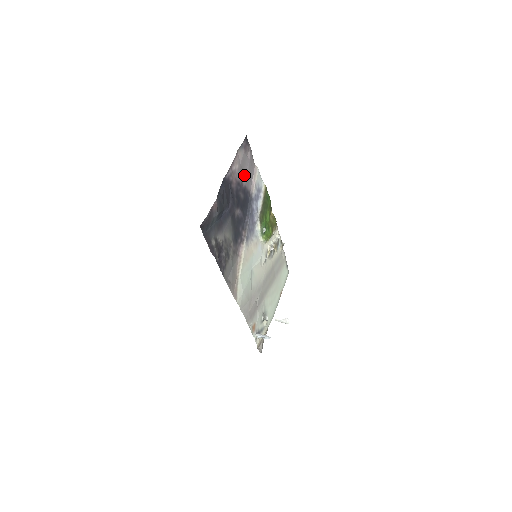
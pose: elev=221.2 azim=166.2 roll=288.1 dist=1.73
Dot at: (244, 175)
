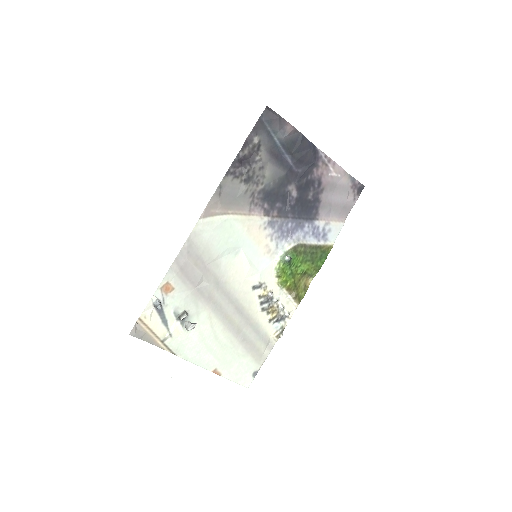
Dot at: (330, 196)
